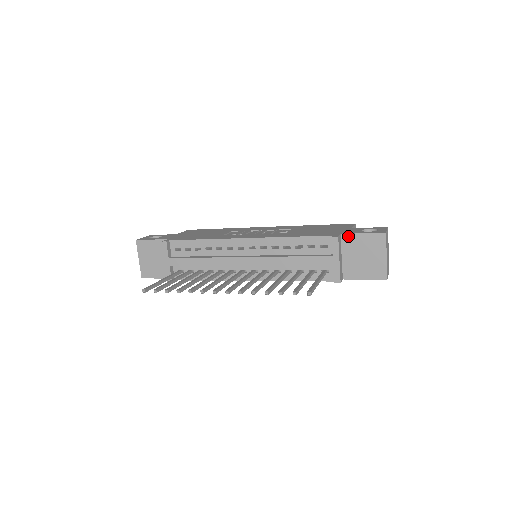
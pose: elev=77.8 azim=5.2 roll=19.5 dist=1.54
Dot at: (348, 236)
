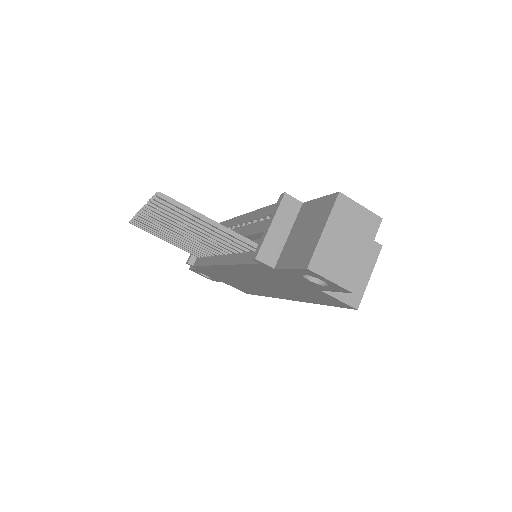
Dot at: (307, 204)
